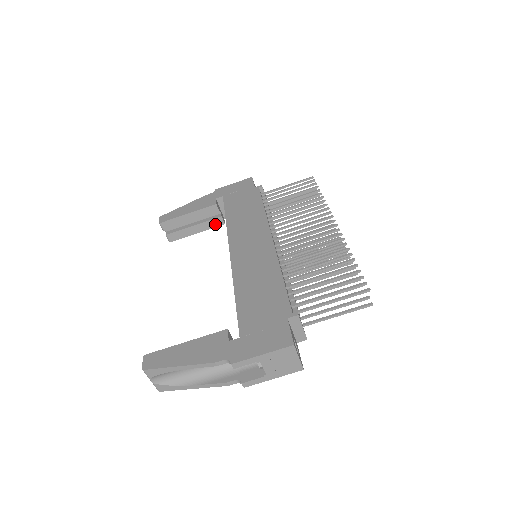
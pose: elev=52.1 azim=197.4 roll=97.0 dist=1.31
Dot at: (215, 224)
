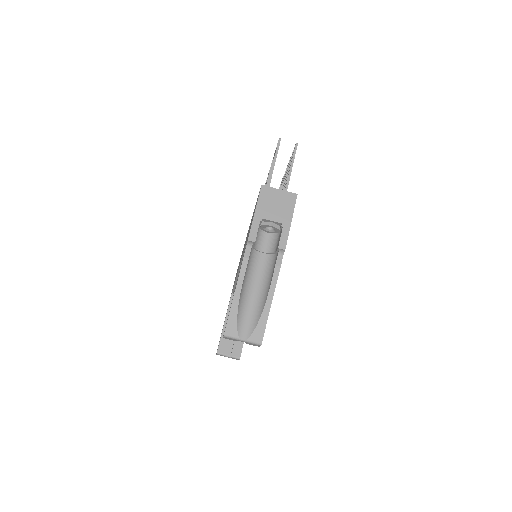
Dot at: occluded
